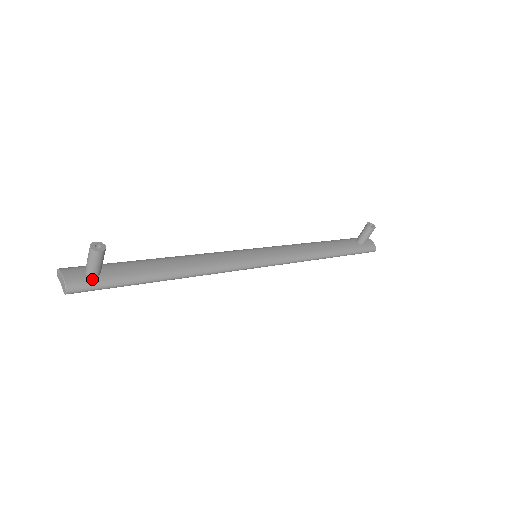
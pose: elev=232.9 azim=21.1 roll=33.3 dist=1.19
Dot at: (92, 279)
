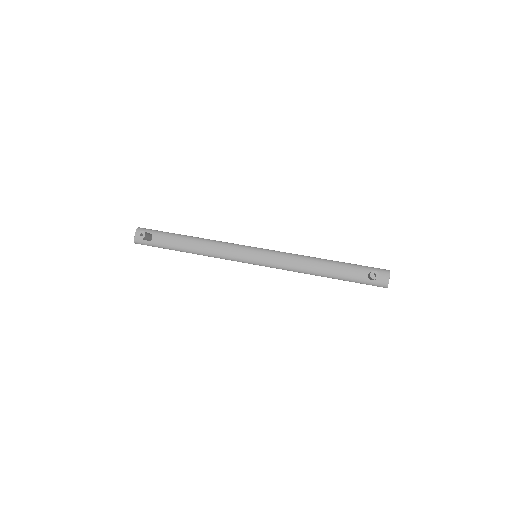
Dot at: (147, 241)
